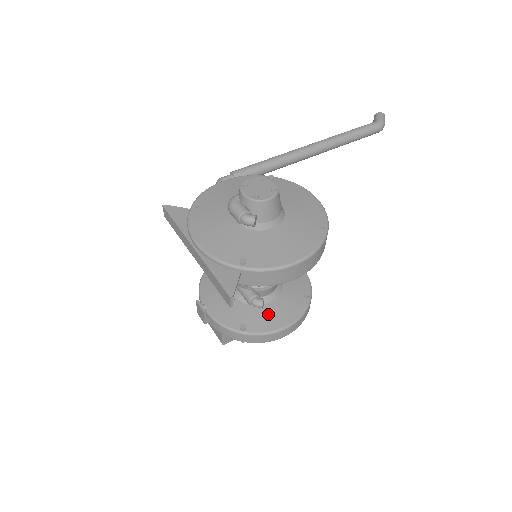
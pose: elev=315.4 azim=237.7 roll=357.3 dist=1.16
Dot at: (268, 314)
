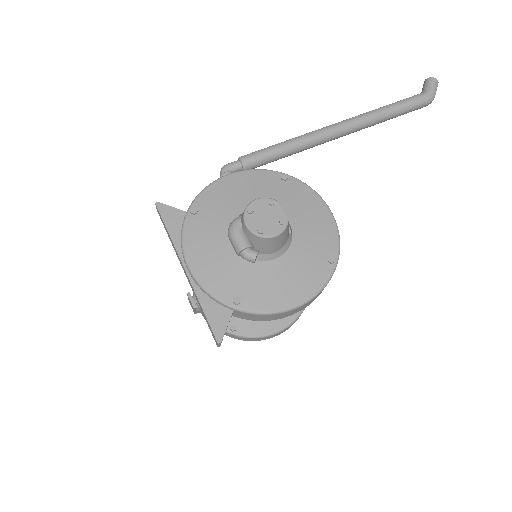
Dot at: occluded
